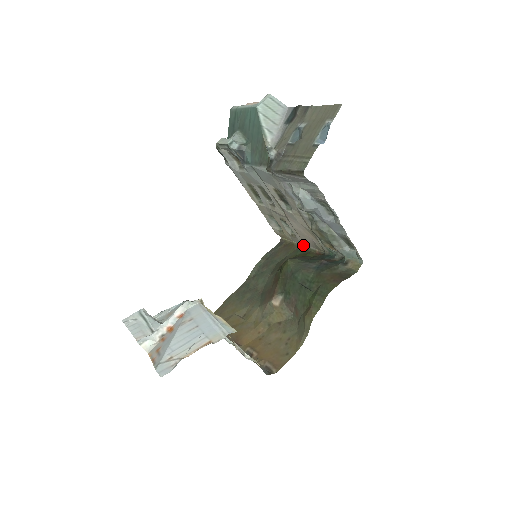
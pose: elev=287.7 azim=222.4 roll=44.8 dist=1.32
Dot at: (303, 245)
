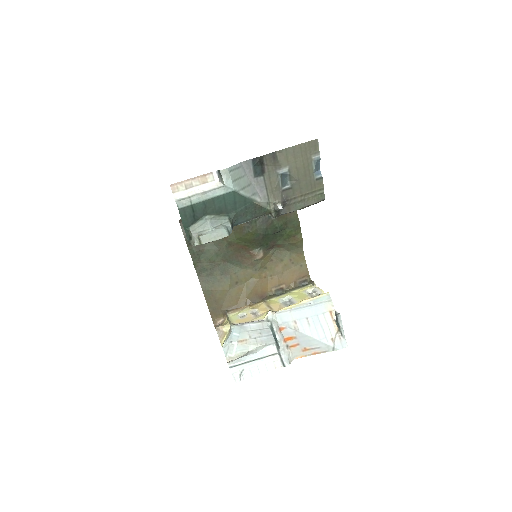
Dot at: occluded
